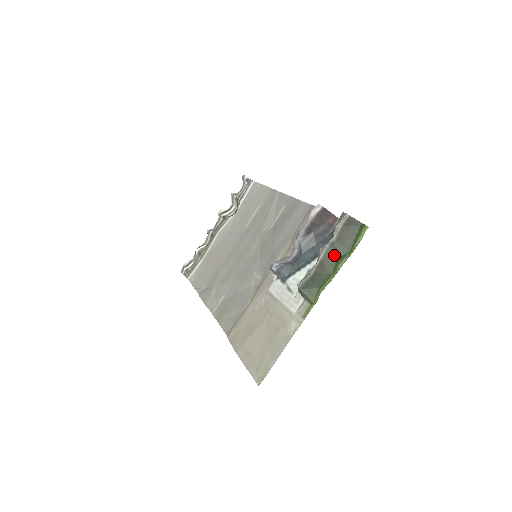
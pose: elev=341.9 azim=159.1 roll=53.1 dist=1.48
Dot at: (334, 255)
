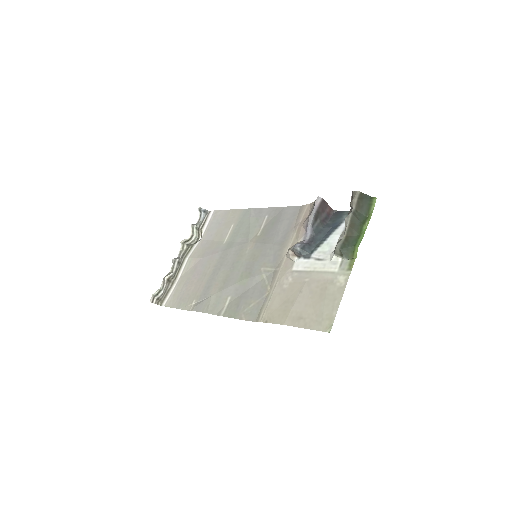
Dot at: (357, 221)
